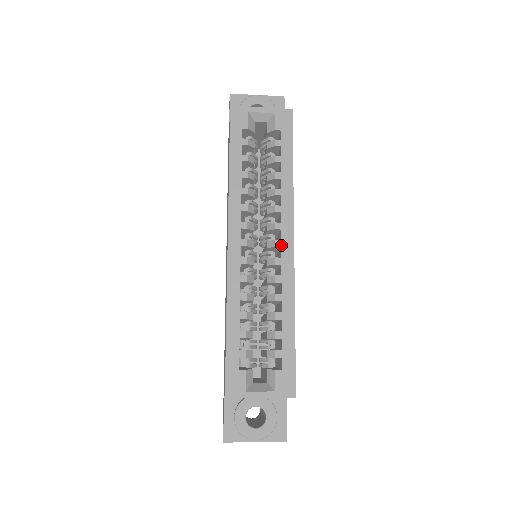
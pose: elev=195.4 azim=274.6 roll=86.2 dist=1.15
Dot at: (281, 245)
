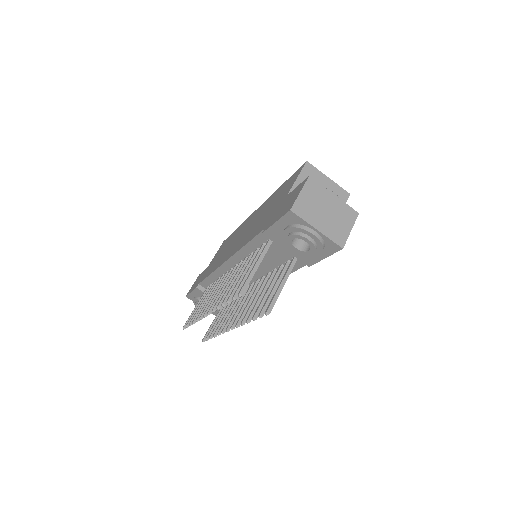
Dot at: occluded
